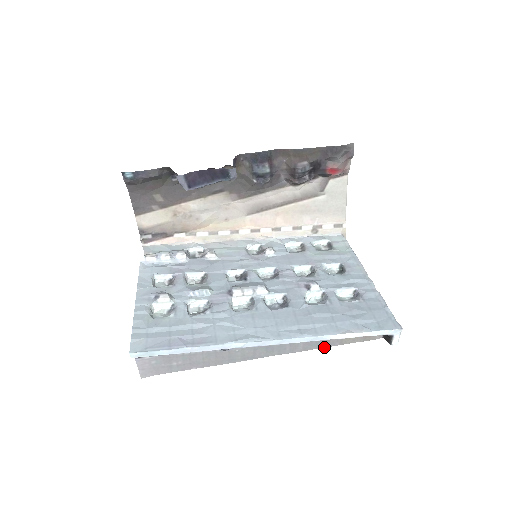
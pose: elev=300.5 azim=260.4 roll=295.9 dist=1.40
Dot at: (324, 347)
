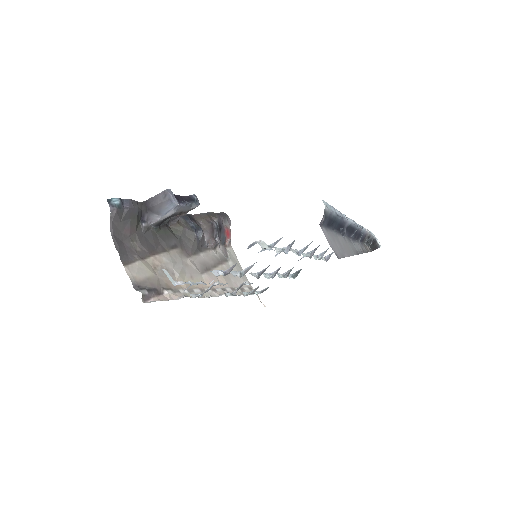
Dot at: occluded
